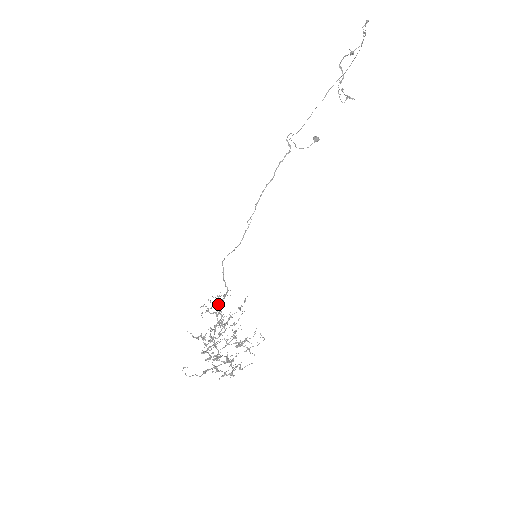
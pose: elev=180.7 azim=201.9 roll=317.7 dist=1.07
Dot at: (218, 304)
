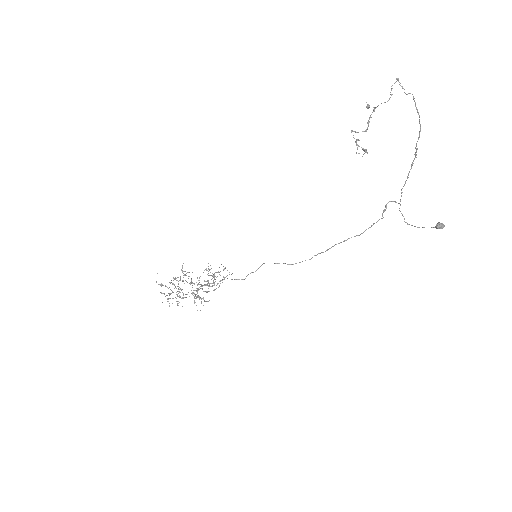
Dot at: occluded
